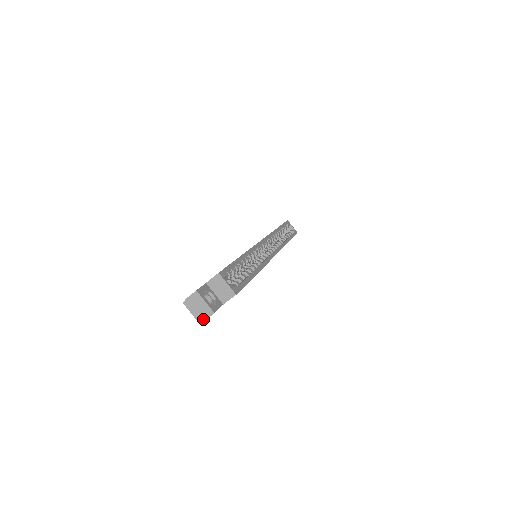
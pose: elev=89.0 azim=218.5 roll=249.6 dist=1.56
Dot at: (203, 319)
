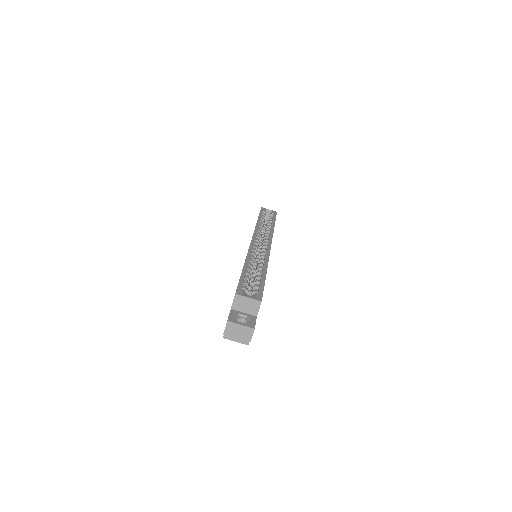
Dot at: (249, 340)
